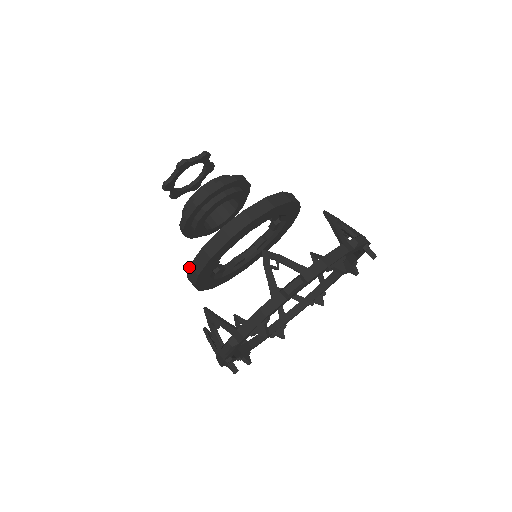
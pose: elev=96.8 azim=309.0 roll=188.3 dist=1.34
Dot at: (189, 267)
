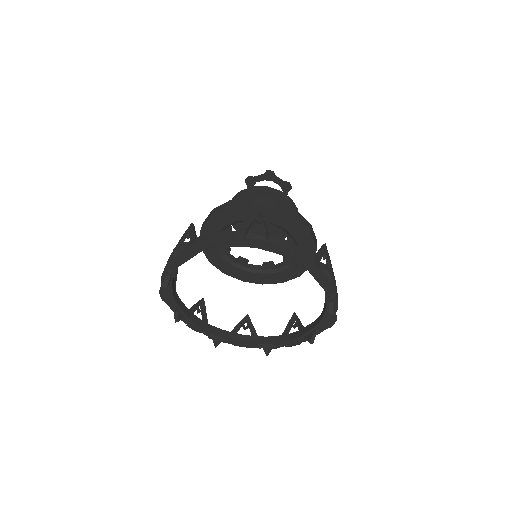
Dot at: (211, 212)
